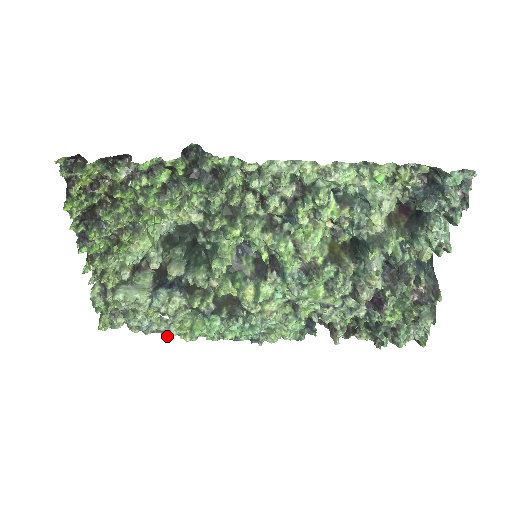
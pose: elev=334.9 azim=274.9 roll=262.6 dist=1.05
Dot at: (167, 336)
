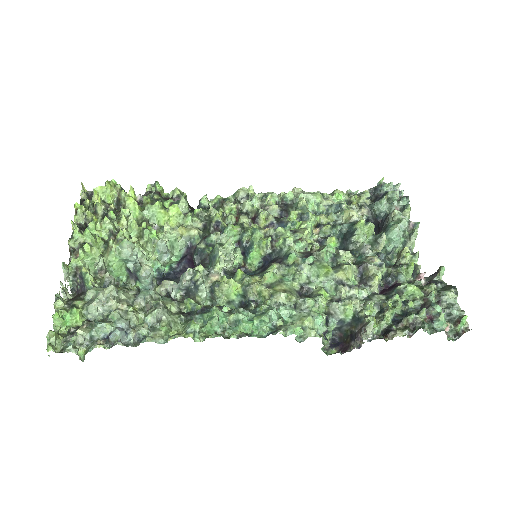
Dot at: (149, 341)
